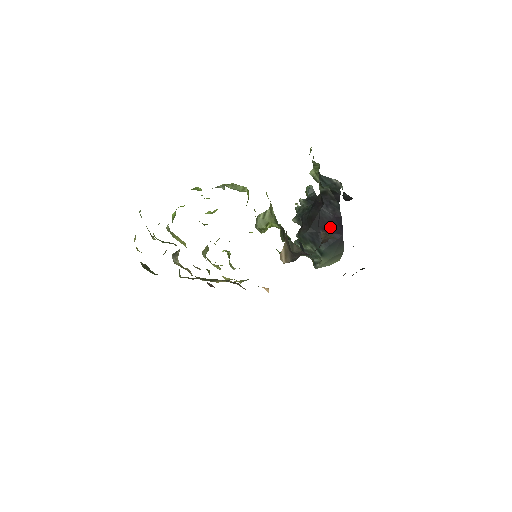
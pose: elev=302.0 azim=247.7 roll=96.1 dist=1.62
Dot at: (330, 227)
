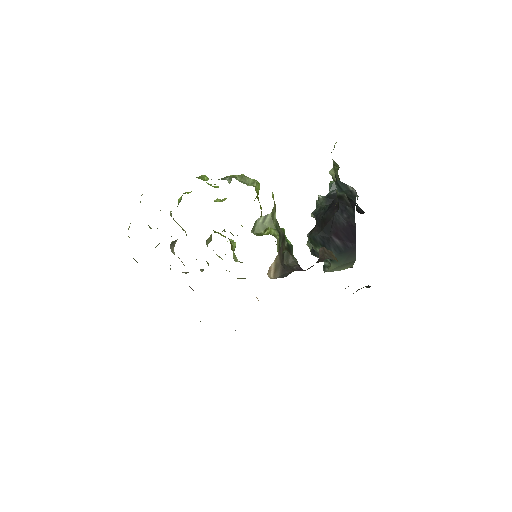
Dot at: (343, 234)
